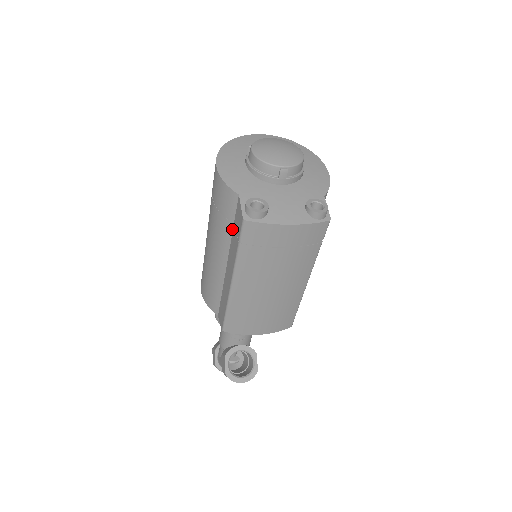
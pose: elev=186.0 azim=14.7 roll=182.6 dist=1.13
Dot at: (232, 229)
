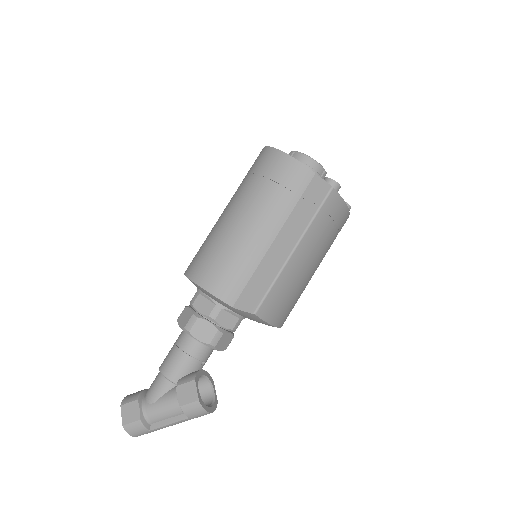
Dot at: (295, 204)
